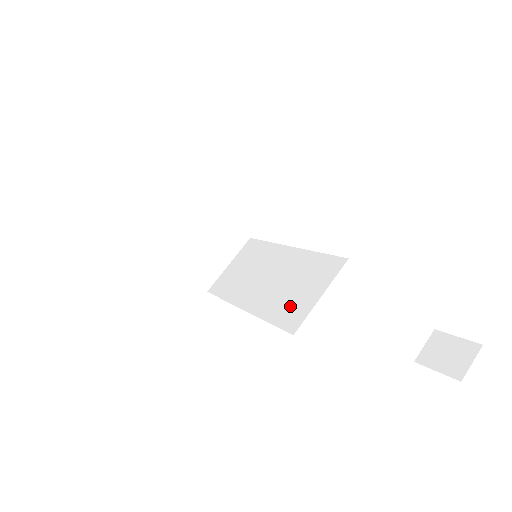
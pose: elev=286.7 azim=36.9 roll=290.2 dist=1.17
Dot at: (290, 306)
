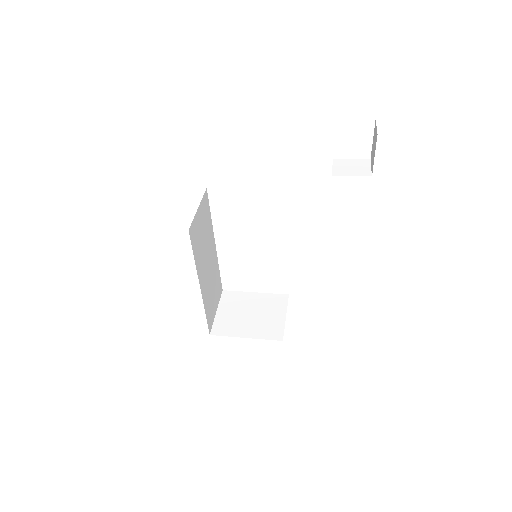
Dot at: occluded
